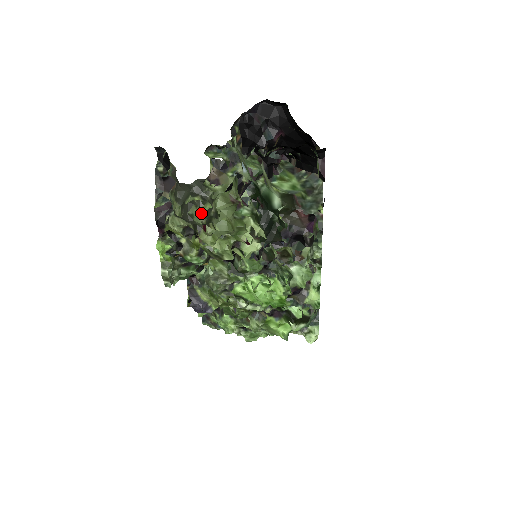
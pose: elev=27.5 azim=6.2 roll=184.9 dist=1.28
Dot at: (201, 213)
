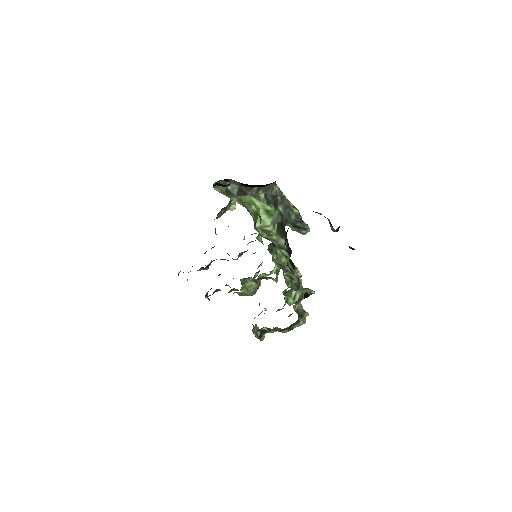
Dot at: occluded
